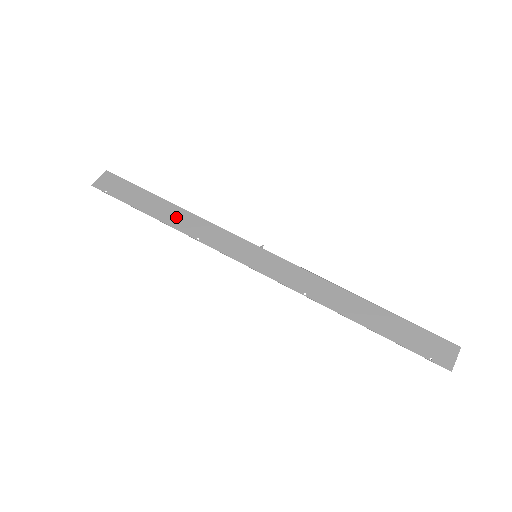
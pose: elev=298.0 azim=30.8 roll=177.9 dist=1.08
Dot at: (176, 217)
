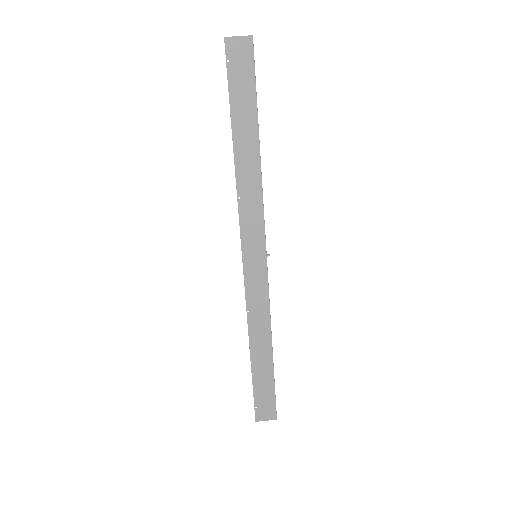
Dot at: (247, 160)
